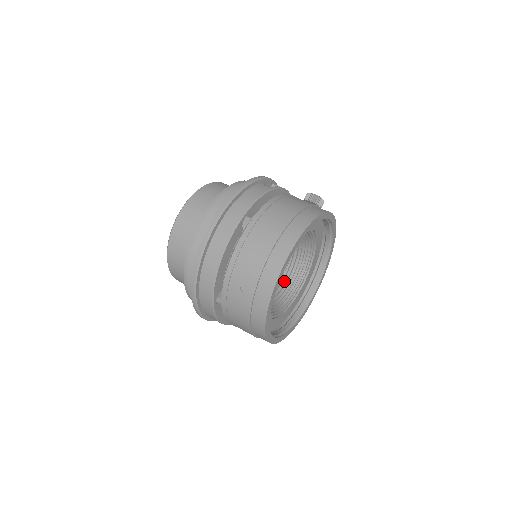
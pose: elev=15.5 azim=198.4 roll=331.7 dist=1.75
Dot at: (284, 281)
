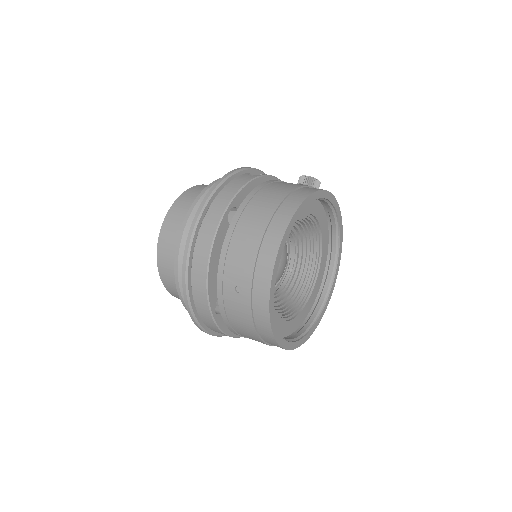
Dot at: (293, 279)
